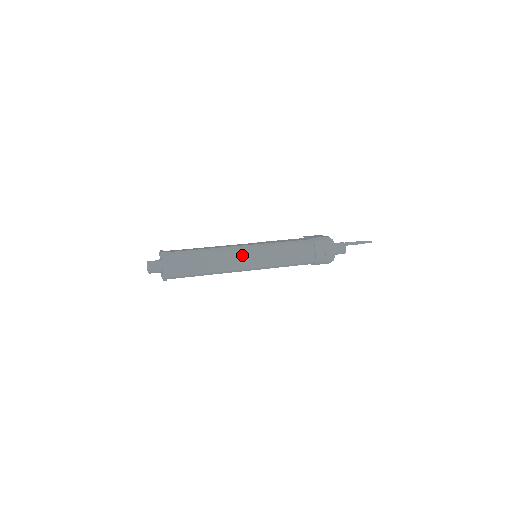
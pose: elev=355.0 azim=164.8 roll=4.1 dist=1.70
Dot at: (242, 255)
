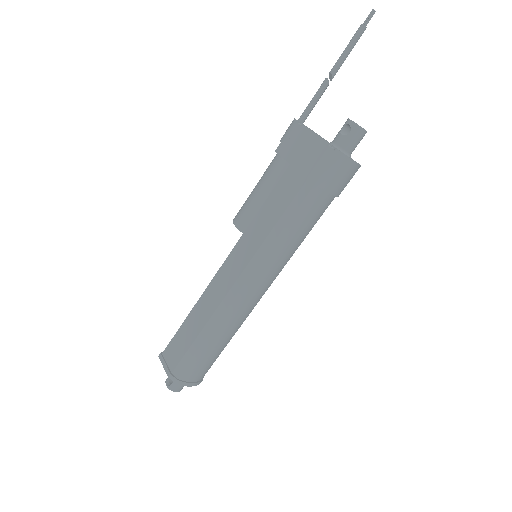
Dot at: (248, 296)
